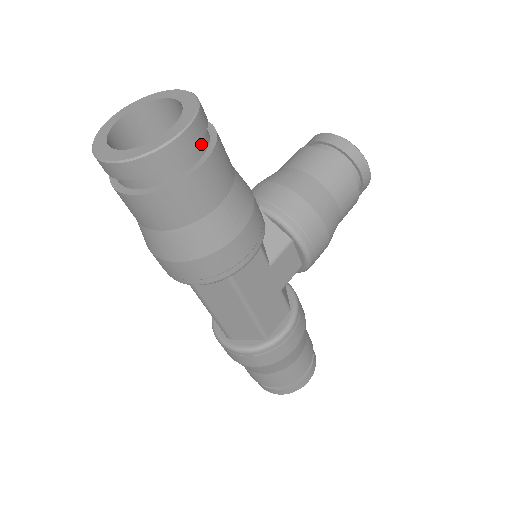
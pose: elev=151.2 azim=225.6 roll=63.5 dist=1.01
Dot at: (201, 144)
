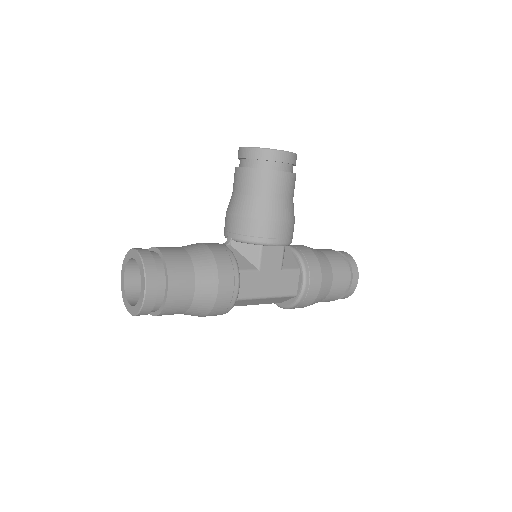
Dot at: (160, 278)
